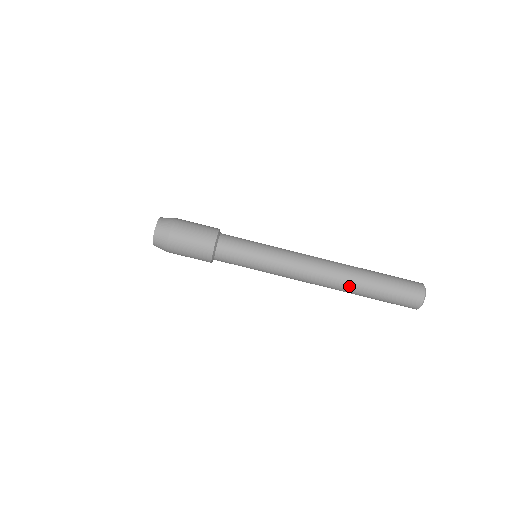
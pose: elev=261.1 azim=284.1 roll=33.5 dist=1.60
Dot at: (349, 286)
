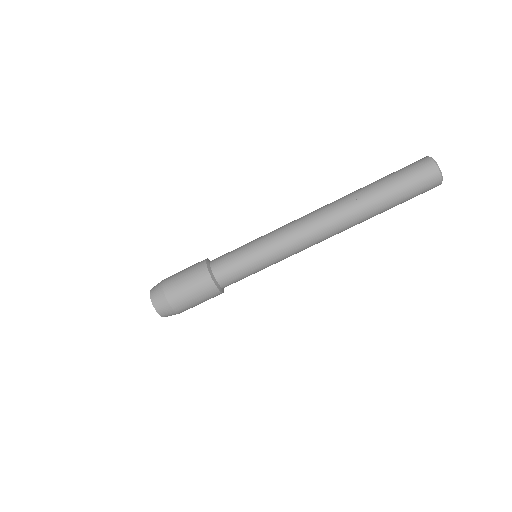
Dot at: (359, 217)
